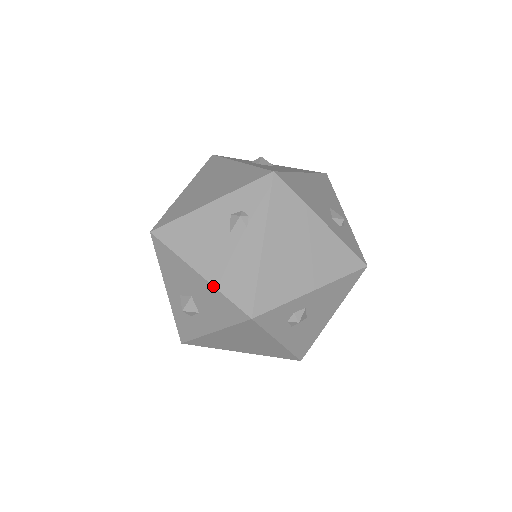
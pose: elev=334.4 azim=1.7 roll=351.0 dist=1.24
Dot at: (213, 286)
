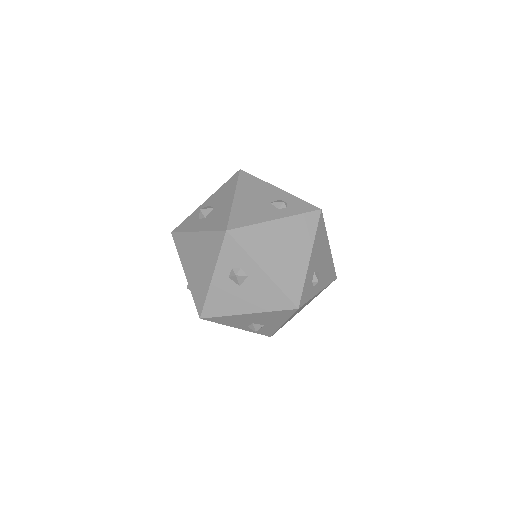
Dot at: (232, 206)
